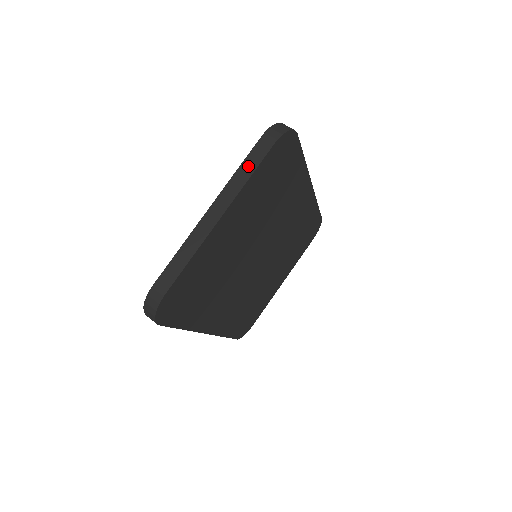
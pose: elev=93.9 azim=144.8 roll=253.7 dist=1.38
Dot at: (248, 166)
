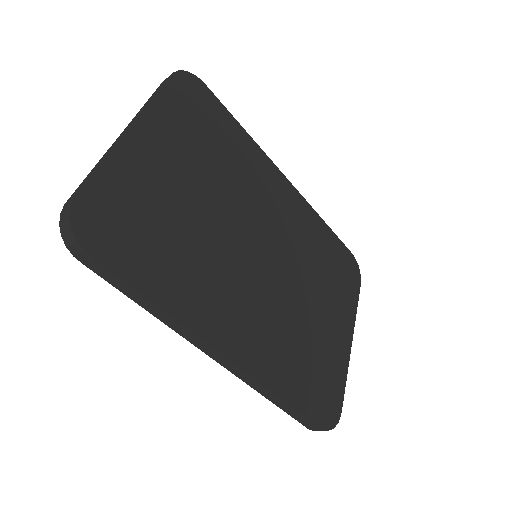
Dot at: (152, 96)
